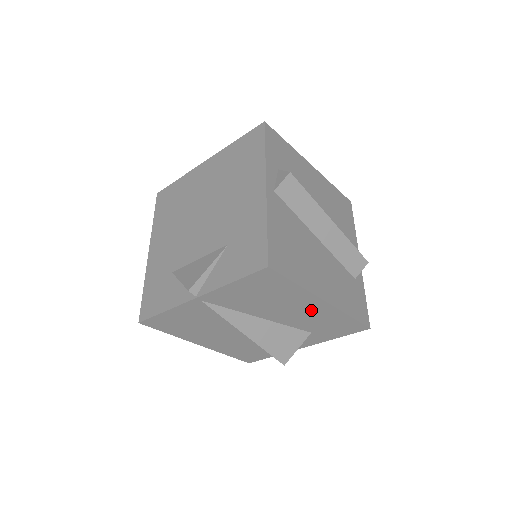
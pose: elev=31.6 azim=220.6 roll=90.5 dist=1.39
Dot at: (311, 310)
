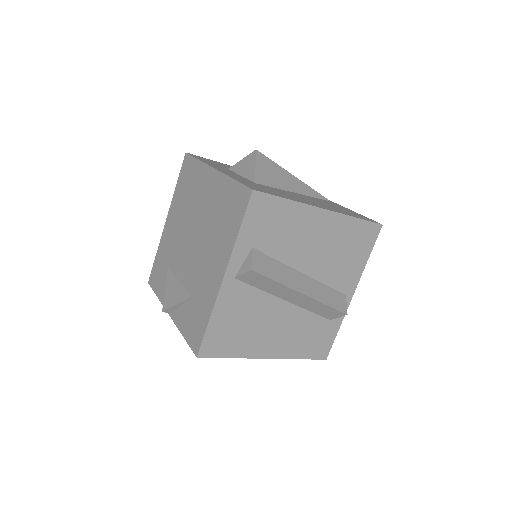
Dot at: occluded
